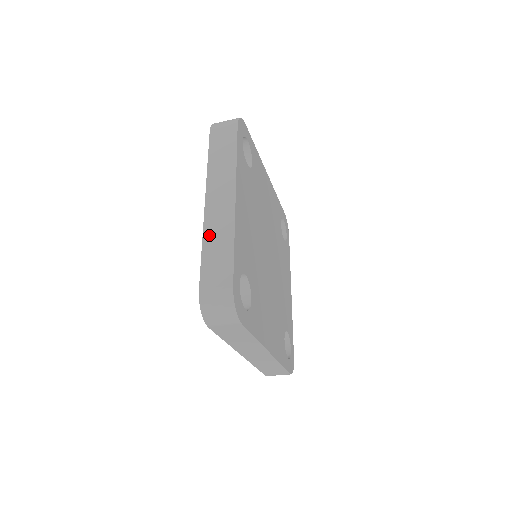
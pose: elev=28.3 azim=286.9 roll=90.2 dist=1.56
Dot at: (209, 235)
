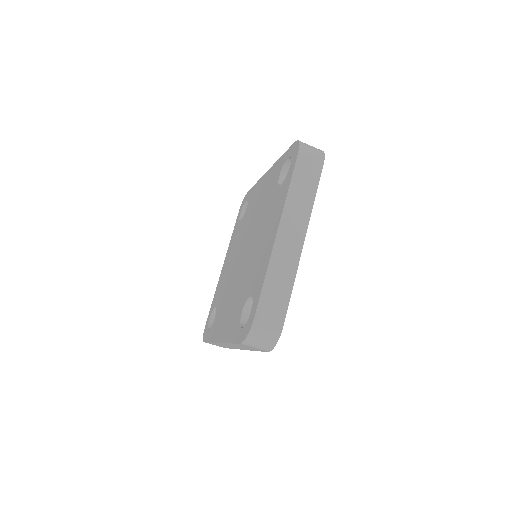
Dot at: (274, 268)
